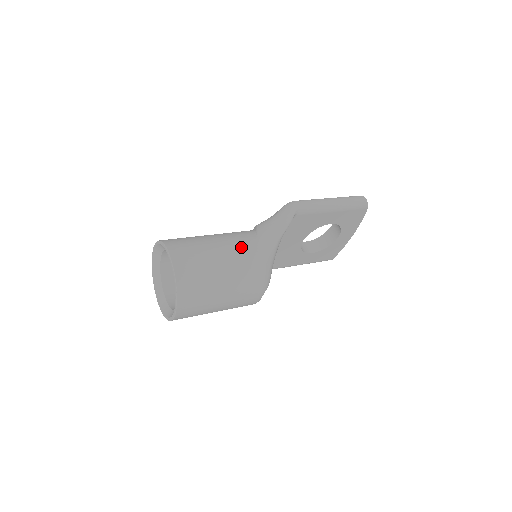
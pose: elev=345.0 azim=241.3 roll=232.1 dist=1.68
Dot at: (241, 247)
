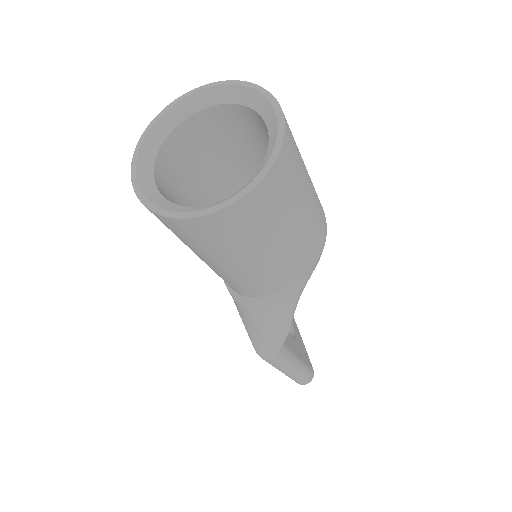
Dot at: occluded
